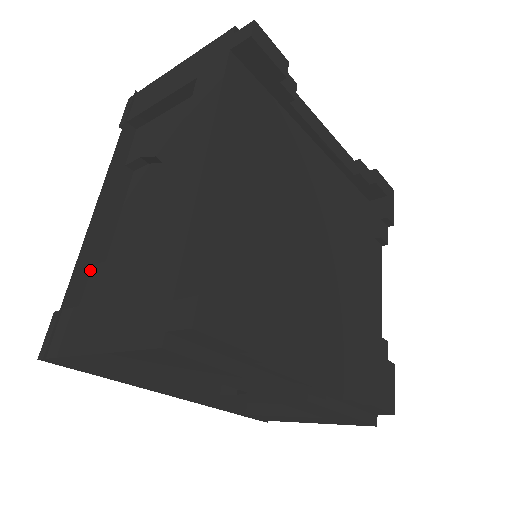
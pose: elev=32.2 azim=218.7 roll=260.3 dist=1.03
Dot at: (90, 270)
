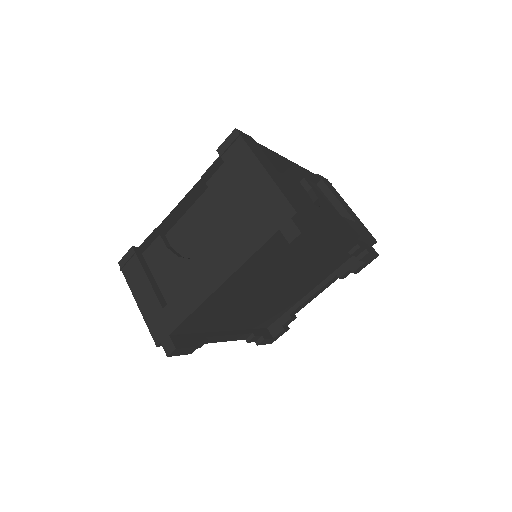
Dot at: (157, 236)
